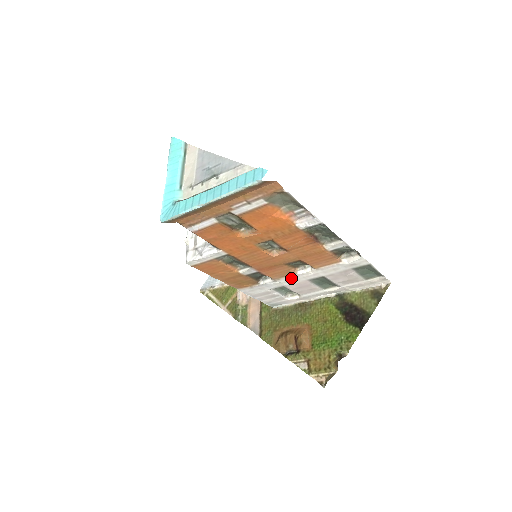
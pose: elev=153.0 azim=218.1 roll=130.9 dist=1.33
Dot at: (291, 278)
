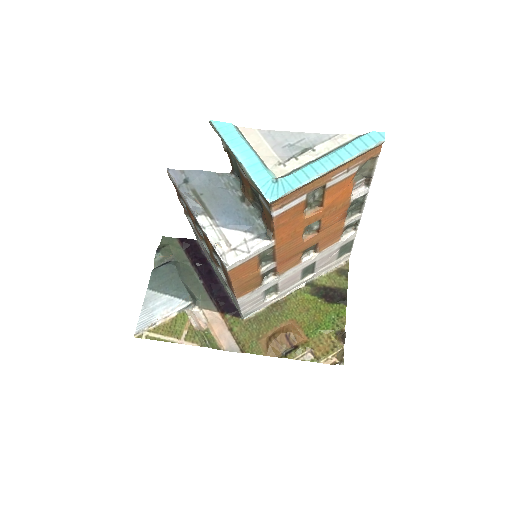
Dot at: (293, 270)
